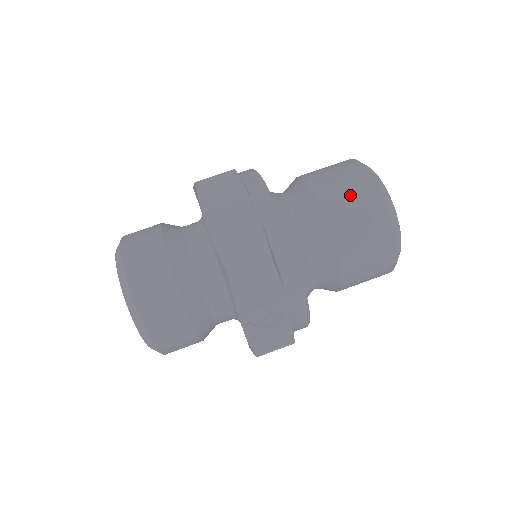
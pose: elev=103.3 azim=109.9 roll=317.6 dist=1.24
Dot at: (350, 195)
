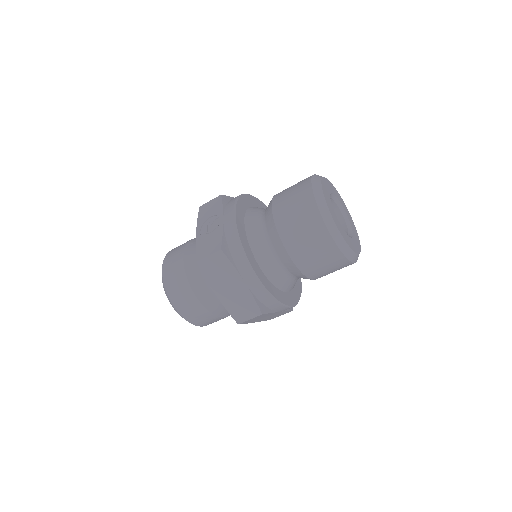
Dot at: occluded
